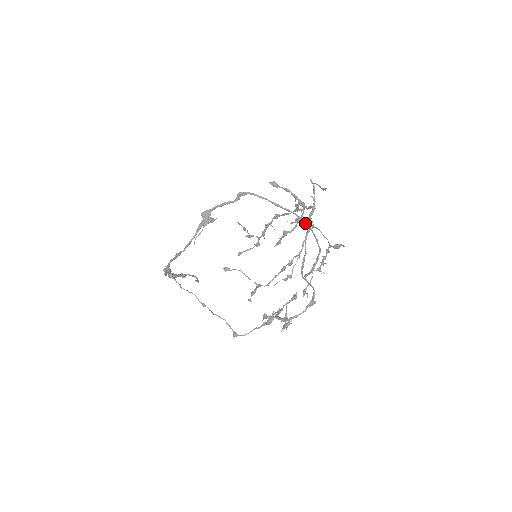
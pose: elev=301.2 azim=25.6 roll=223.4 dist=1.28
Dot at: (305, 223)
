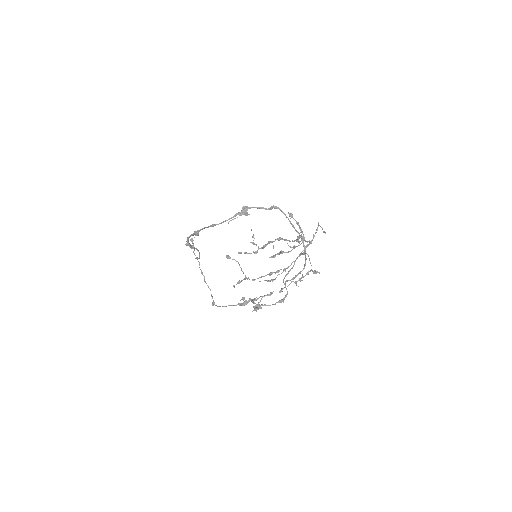
Dot at: (304, 245)
